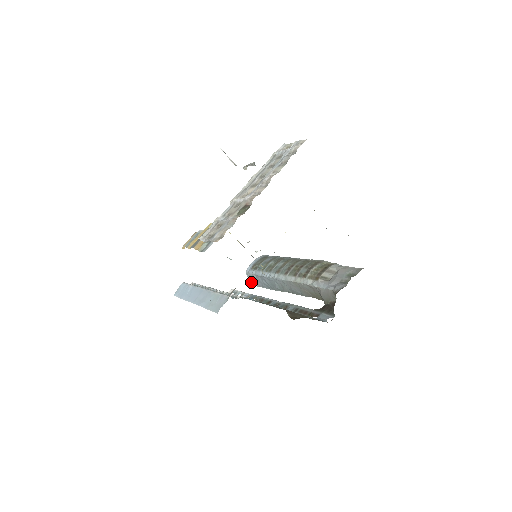
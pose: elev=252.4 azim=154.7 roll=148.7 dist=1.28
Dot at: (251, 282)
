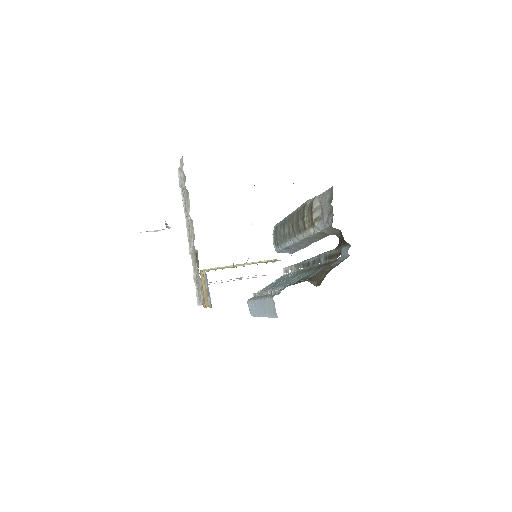
Dot at: occluded
